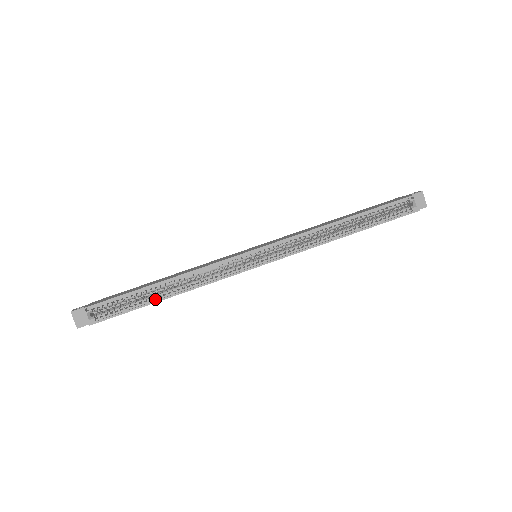
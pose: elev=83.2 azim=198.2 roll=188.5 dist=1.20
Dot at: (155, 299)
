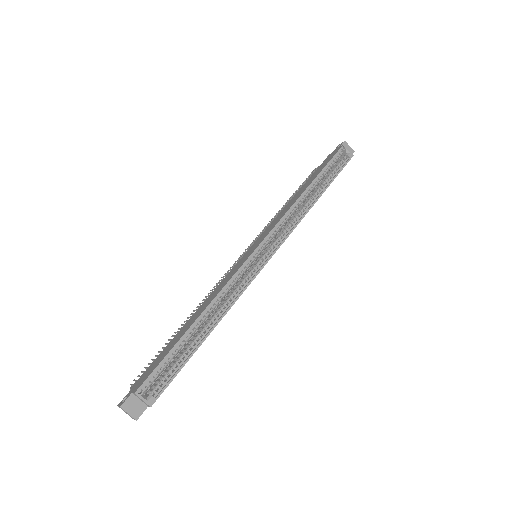
Dot at: (199, 341)
